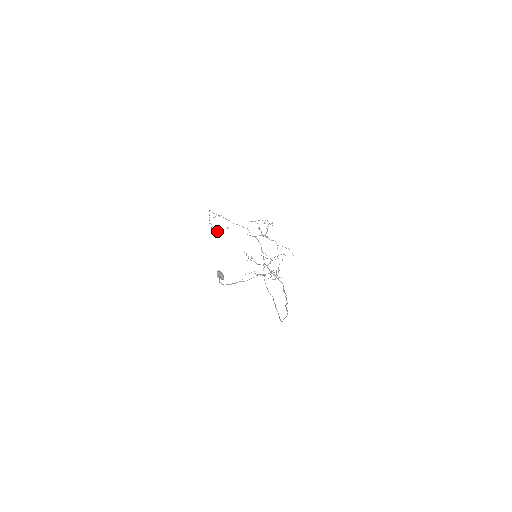
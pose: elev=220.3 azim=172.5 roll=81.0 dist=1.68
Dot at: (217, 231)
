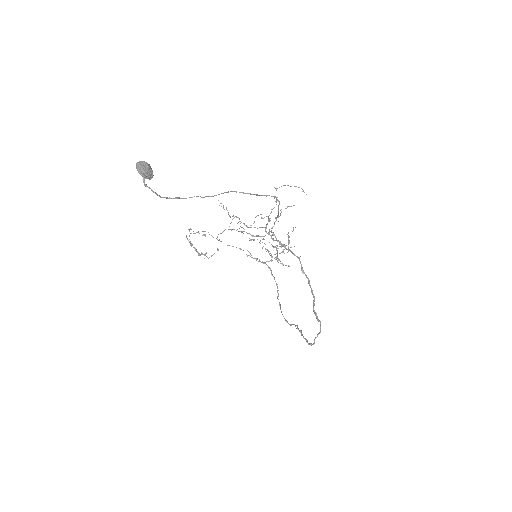
Dot at: (201, 253)
